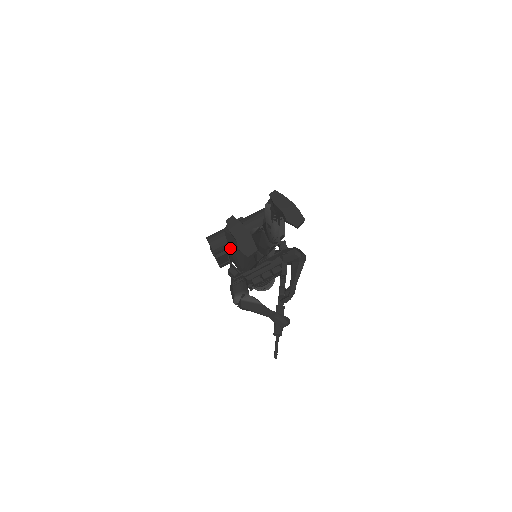
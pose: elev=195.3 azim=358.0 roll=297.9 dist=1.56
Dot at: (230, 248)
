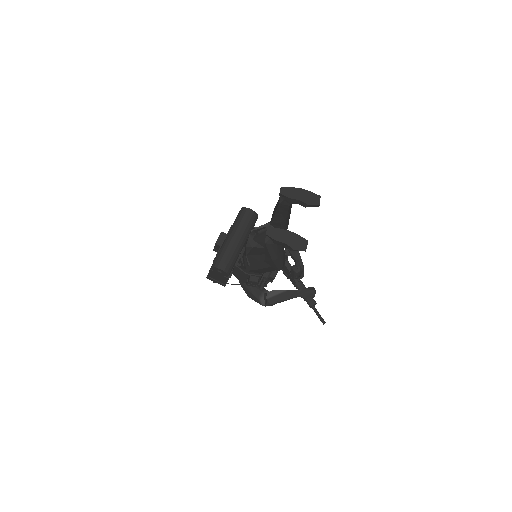
Dot at: (272, 256)
